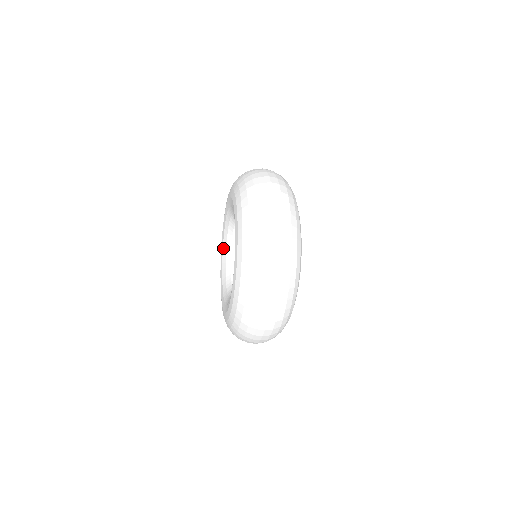
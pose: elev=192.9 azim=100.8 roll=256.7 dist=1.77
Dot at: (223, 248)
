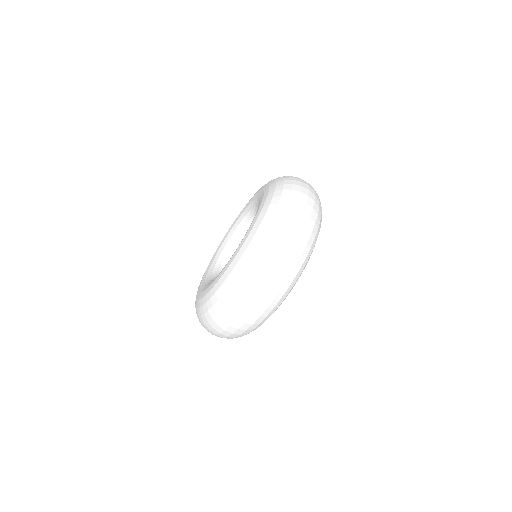
Dot at: (212, 263)
